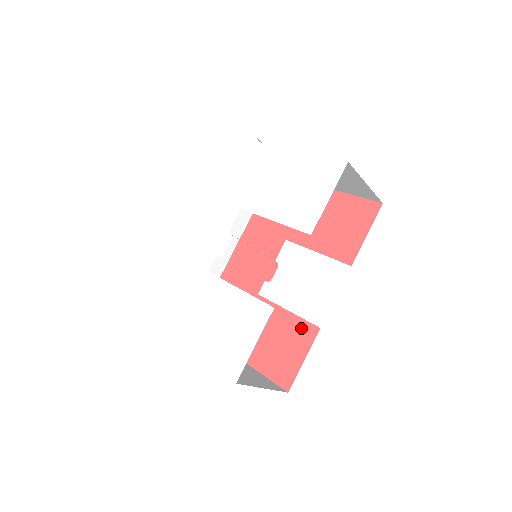
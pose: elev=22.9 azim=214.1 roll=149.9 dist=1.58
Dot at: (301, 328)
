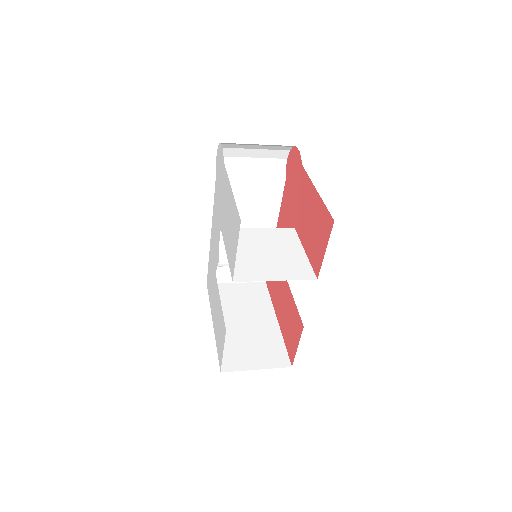
Dot at: (297, 319)
